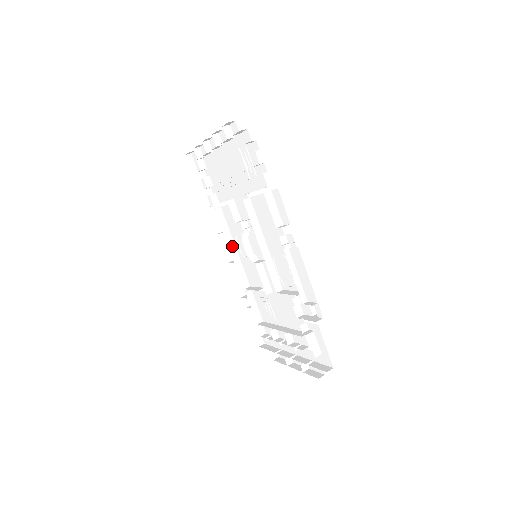
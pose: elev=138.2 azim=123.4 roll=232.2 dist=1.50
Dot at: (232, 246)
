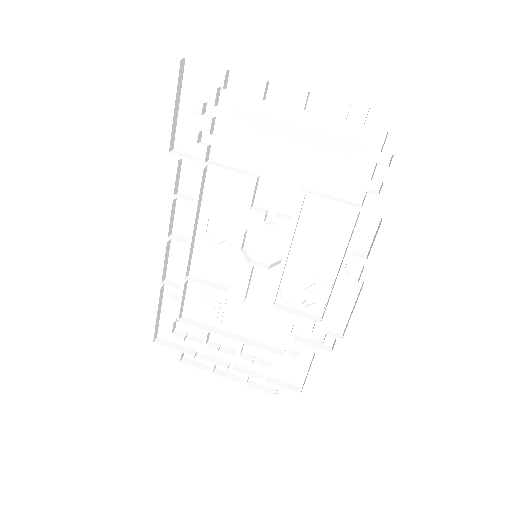
Dot at: (196, 222)
